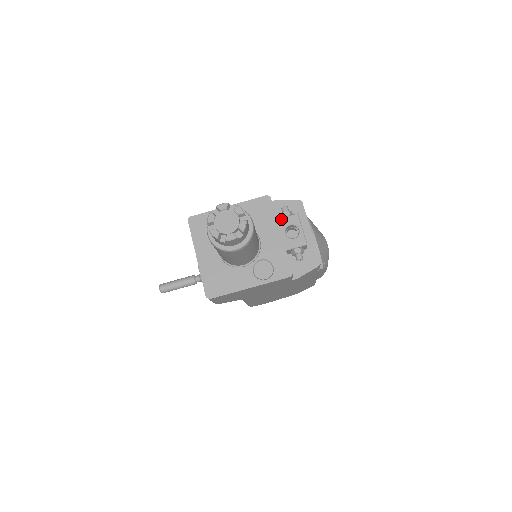
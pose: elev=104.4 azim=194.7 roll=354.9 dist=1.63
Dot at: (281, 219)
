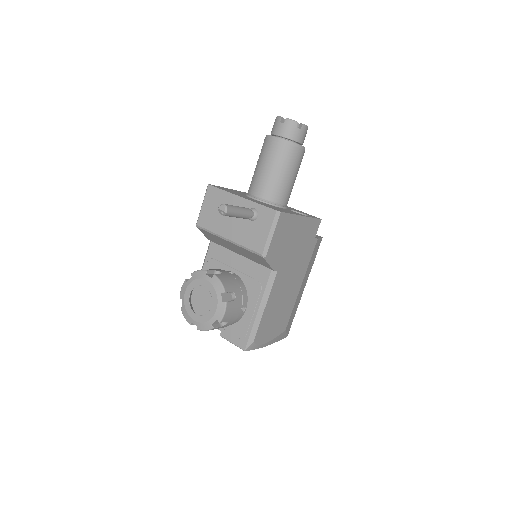
Dot at: occluded
